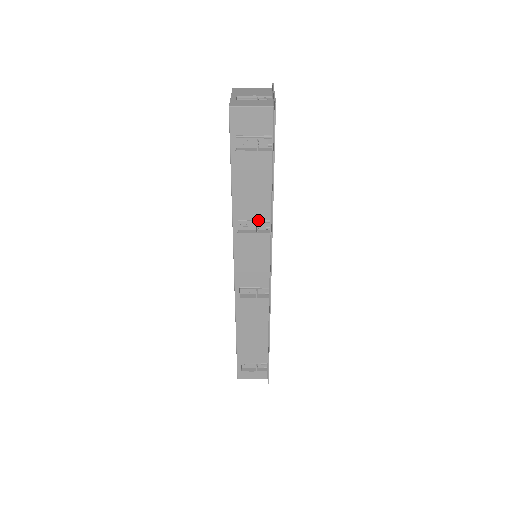
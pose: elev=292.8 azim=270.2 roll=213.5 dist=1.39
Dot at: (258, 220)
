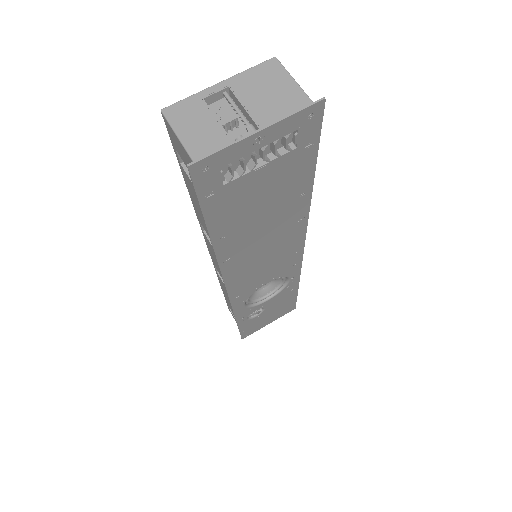
Dot at: occluded
